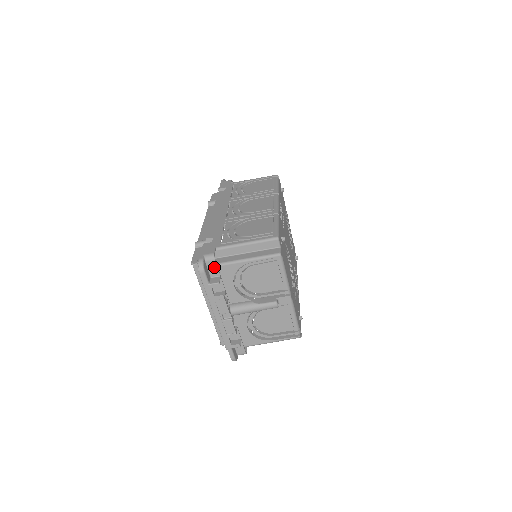
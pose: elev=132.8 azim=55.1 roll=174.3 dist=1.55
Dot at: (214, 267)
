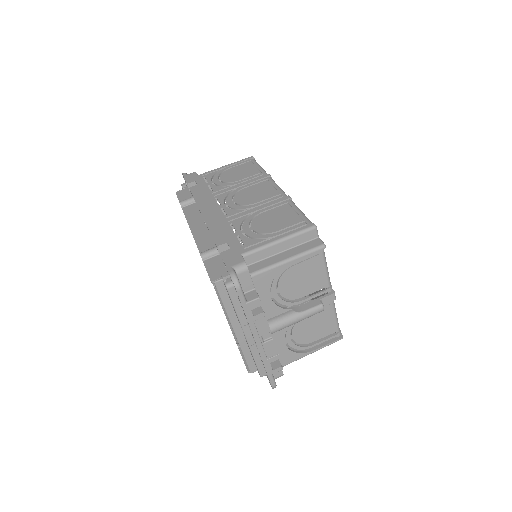
Dot at: (247, 279)
